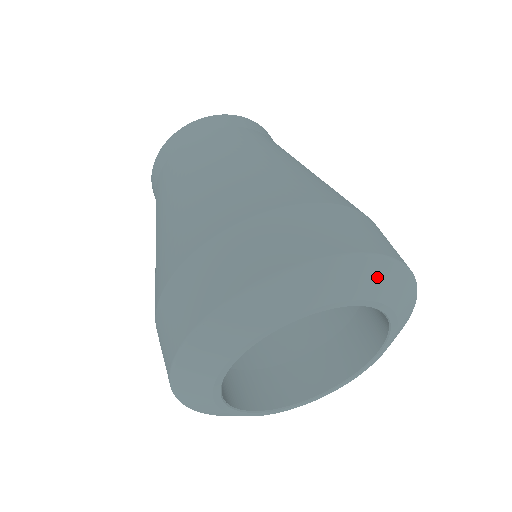
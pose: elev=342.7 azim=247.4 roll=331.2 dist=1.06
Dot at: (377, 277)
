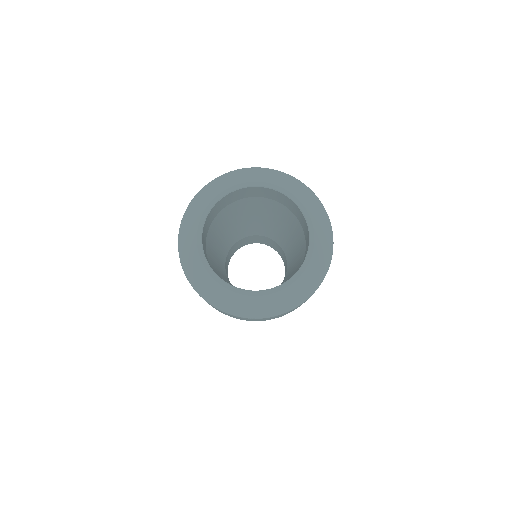
Dot at: (279, 178)
